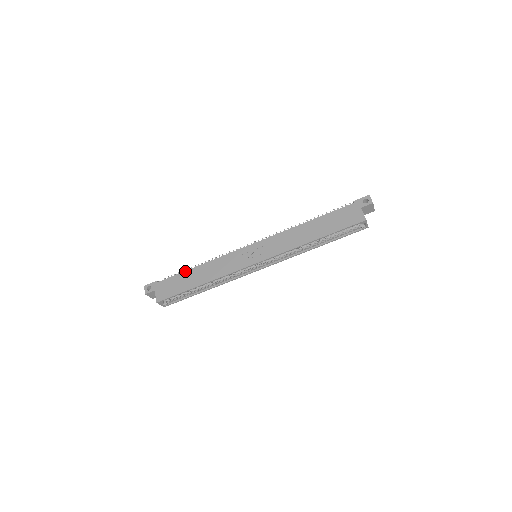
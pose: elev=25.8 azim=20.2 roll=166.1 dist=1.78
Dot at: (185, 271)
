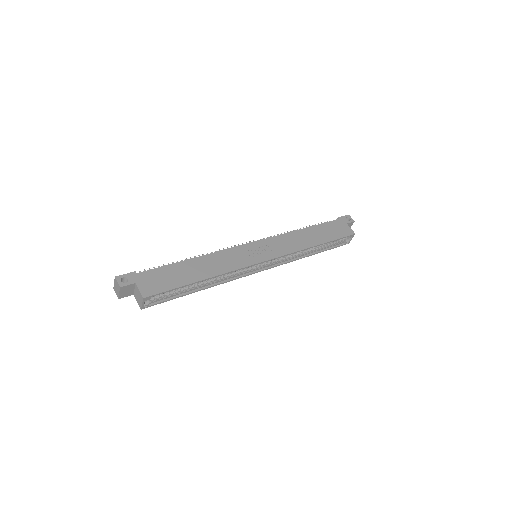
Dot at: (177, 262)
